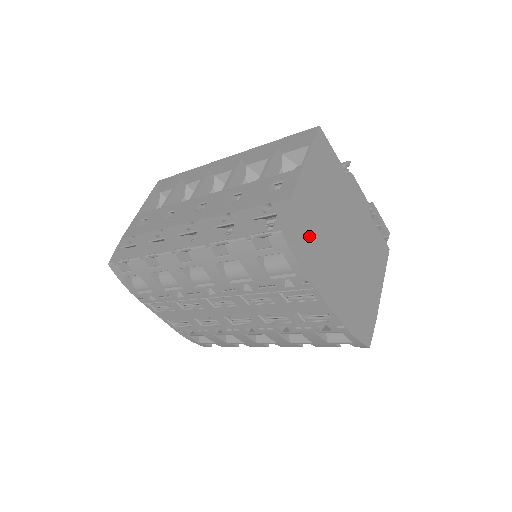
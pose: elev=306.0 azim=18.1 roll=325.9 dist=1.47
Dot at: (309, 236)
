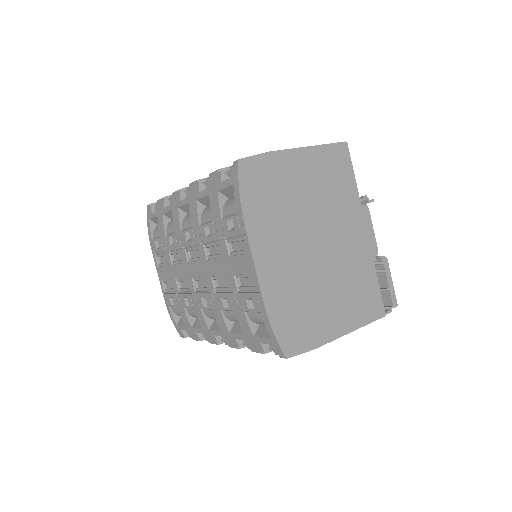
Dot at: (270, 194)
